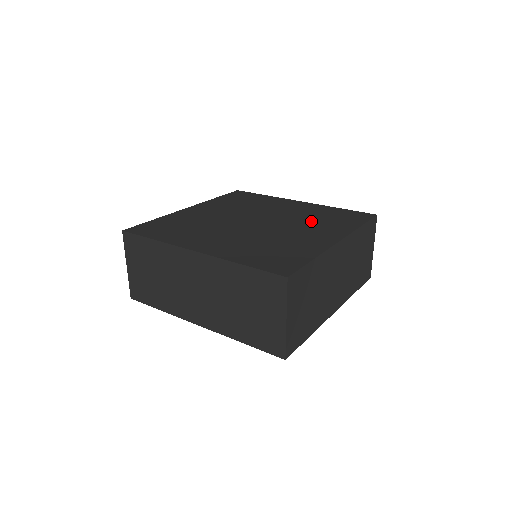
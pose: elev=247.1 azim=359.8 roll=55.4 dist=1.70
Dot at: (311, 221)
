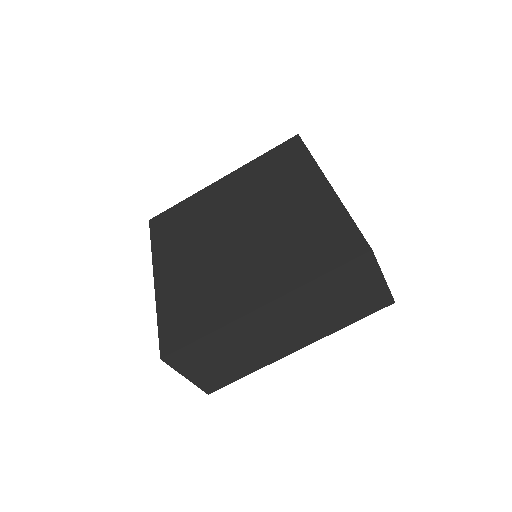
Dot at: (272, 188)
